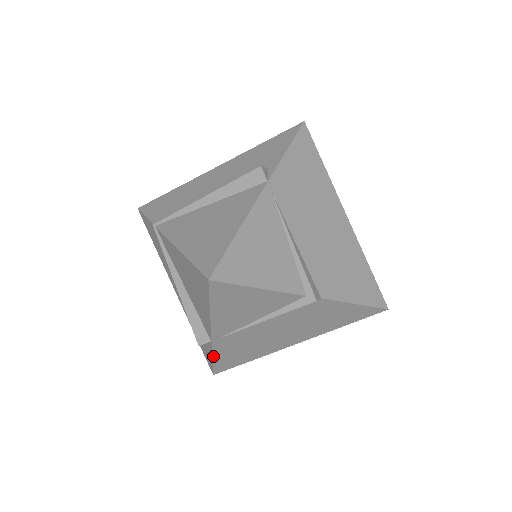
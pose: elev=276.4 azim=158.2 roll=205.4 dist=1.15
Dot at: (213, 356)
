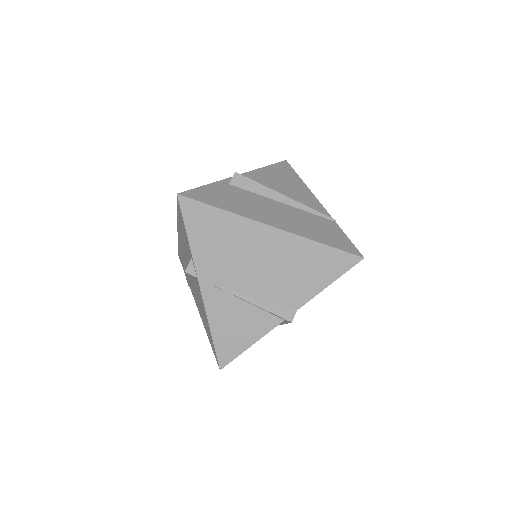
Dot at: occluded
